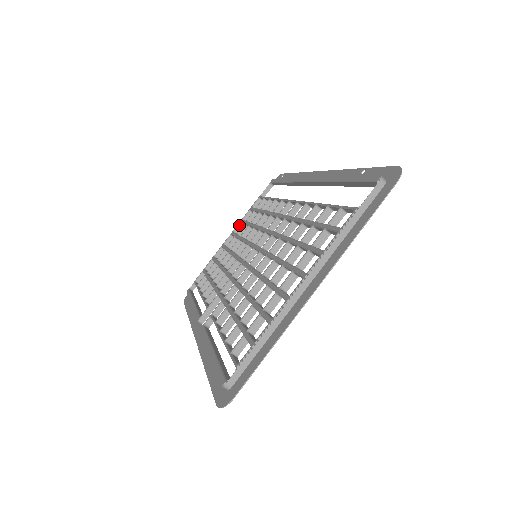
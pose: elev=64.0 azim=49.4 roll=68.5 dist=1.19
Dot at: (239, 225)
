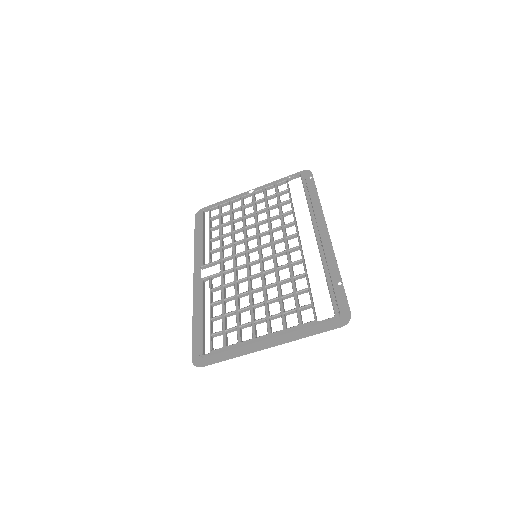
Dot at: (261, 190)
